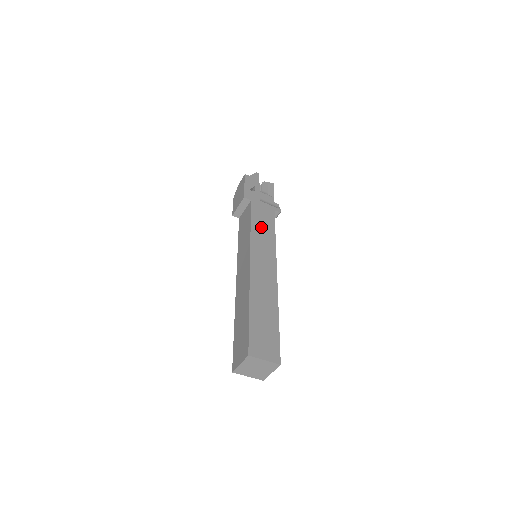
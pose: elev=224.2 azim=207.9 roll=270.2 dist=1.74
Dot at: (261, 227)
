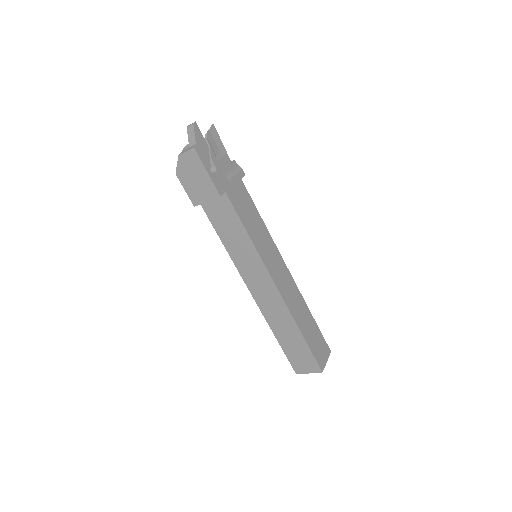
Dot at: (253, 225)
